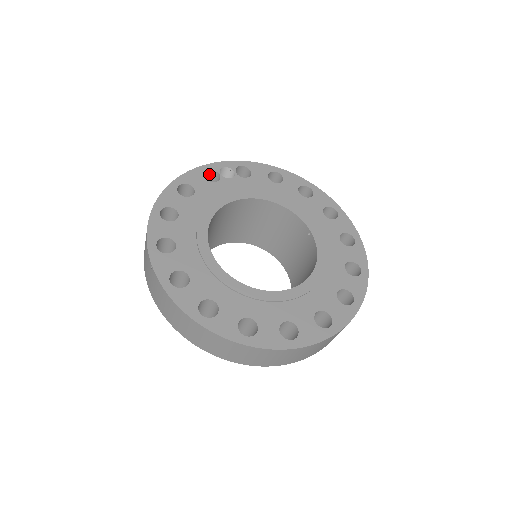
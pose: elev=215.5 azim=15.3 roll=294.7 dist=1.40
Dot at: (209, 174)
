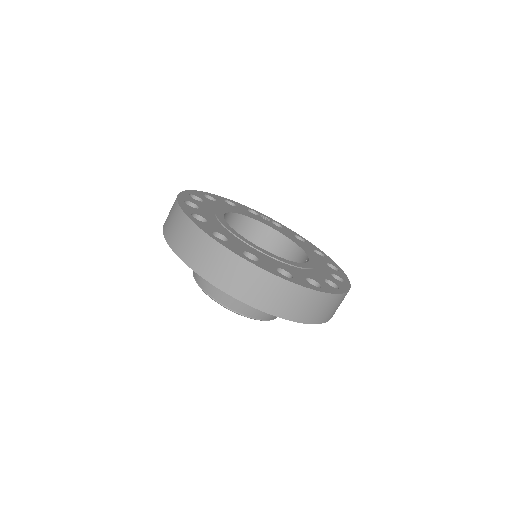
Dot at: occluded
